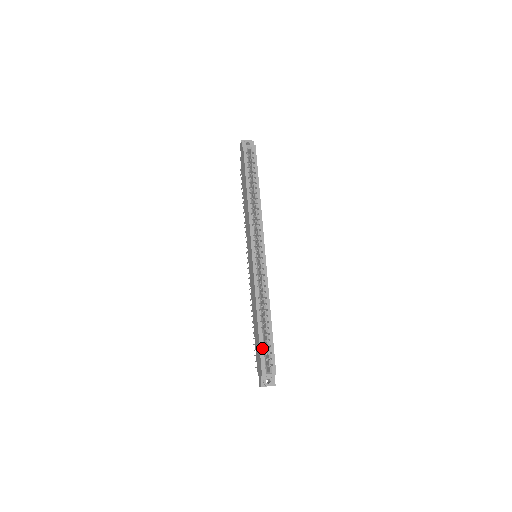
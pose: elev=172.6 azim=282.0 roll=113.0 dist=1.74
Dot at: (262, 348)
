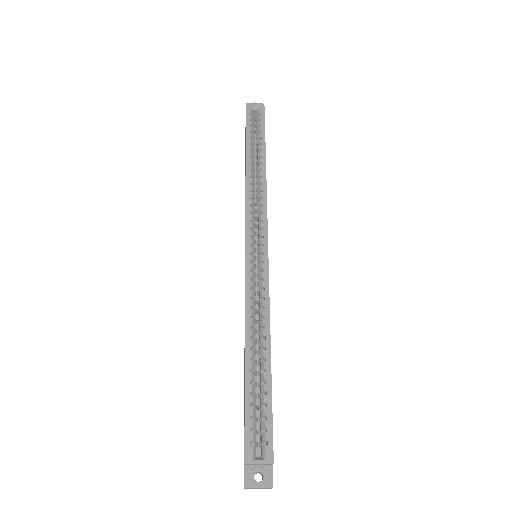
Dot at: (249, 407)
